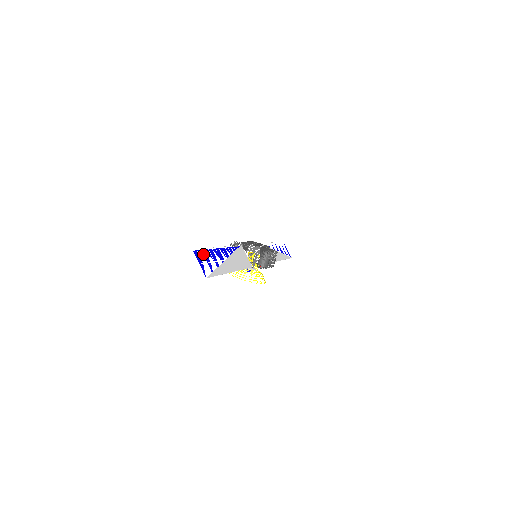
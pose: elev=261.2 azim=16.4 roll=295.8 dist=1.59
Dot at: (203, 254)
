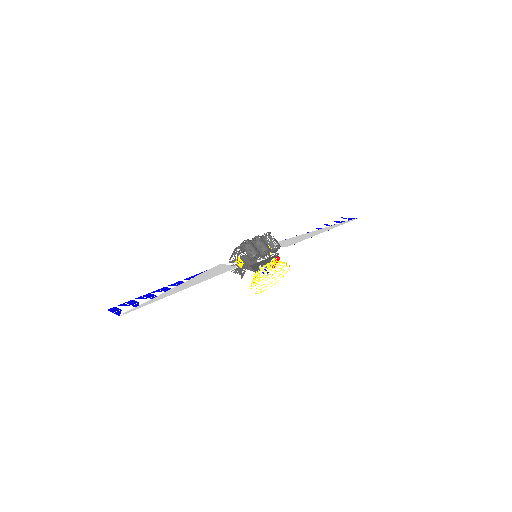
Dot at: occluded
